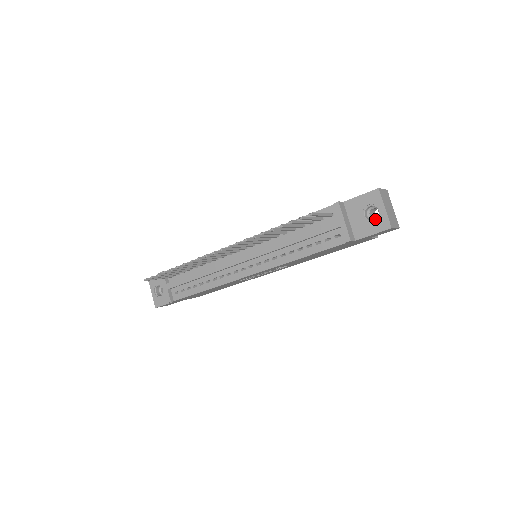
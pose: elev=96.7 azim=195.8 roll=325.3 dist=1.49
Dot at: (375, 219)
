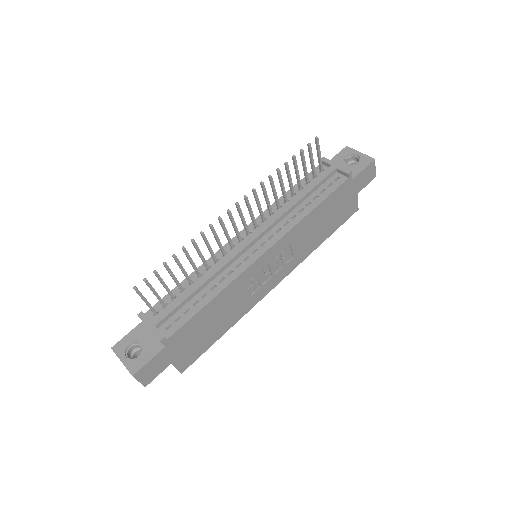
Dot at: (358, 161)
